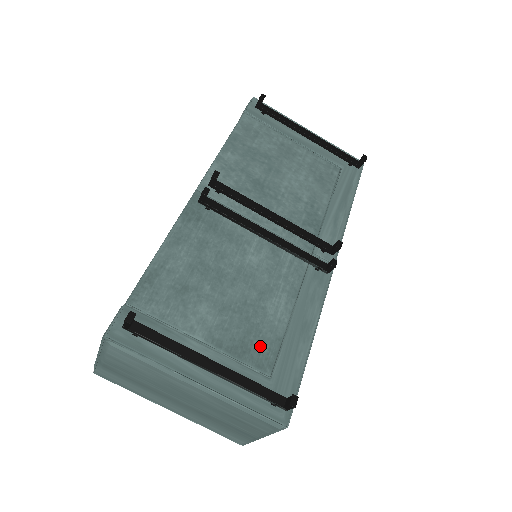
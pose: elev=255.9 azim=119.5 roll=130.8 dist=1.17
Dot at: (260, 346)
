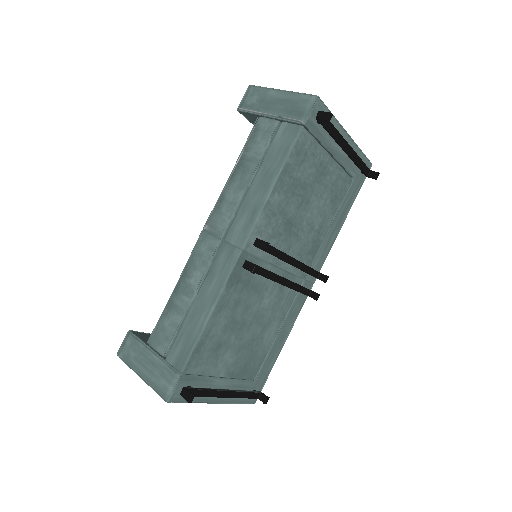
Dot at: (254, 365)
